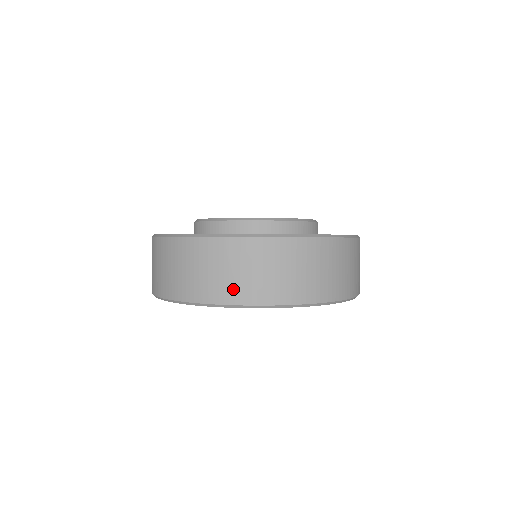
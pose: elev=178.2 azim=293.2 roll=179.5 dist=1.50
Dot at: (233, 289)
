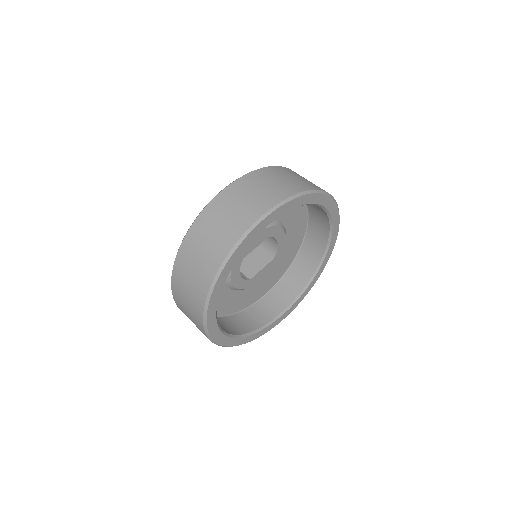
Dot at: occluded
